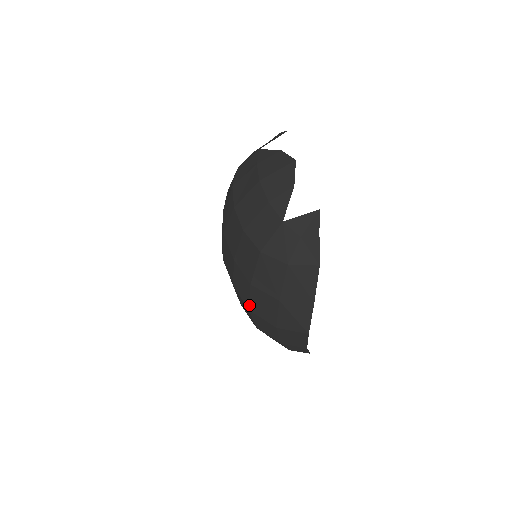
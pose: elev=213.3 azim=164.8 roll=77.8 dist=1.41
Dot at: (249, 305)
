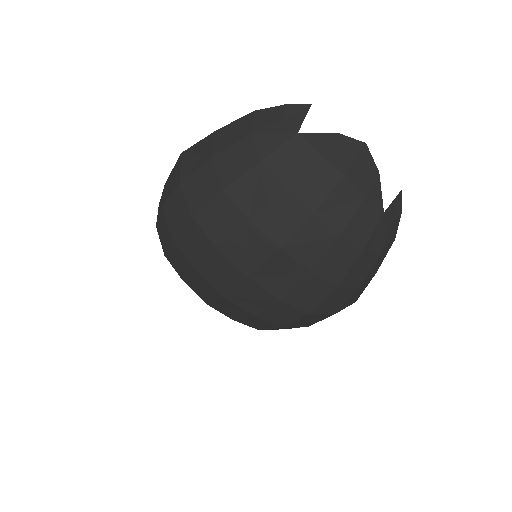
Dot at: (315, 309)
